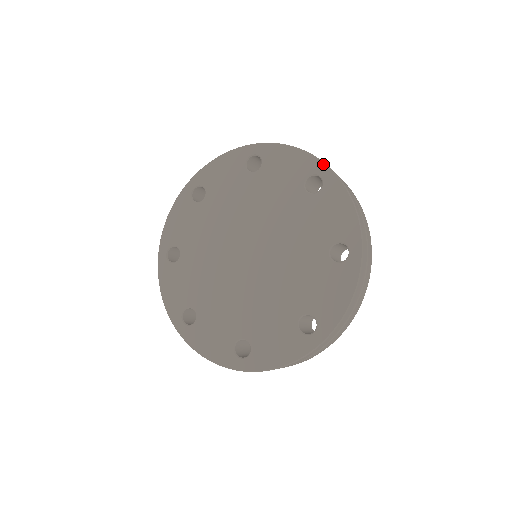
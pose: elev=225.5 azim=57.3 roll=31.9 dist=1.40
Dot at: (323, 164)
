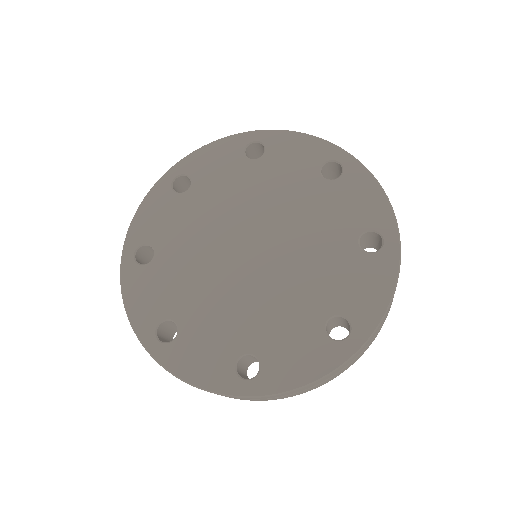
Dot at: (341, 150)
